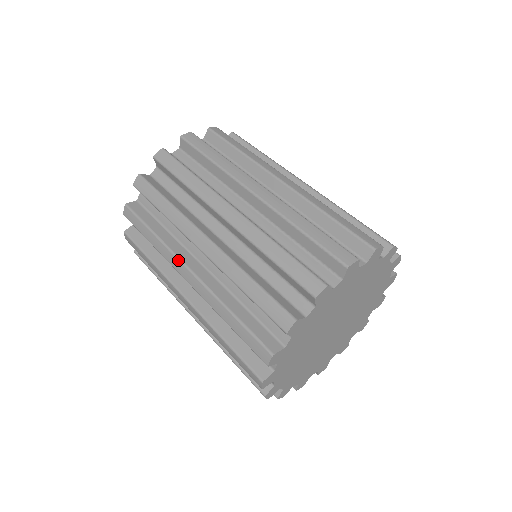
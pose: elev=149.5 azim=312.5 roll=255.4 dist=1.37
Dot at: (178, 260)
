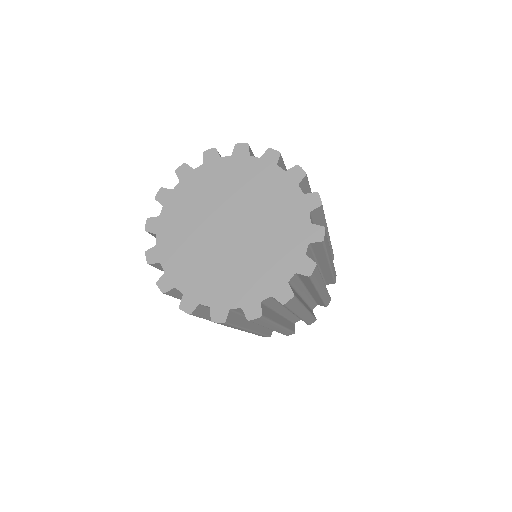
Dot at: occluded
